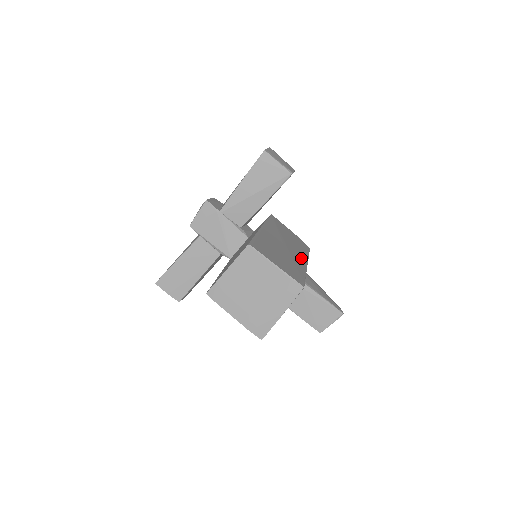
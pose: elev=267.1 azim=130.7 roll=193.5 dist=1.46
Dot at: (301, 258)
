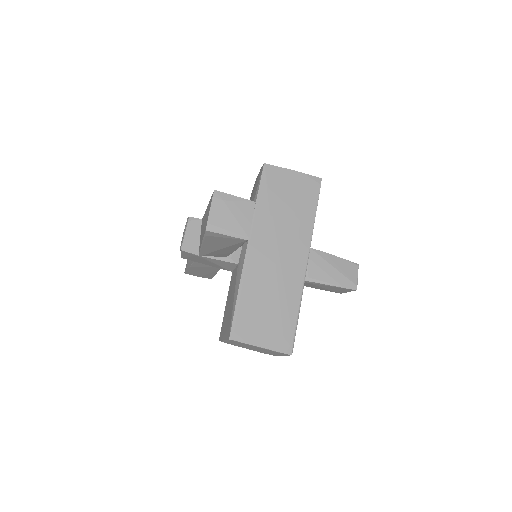
Dot at: (299, 261)
